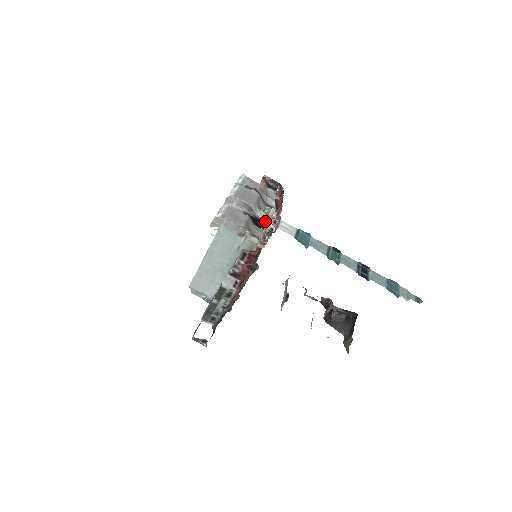
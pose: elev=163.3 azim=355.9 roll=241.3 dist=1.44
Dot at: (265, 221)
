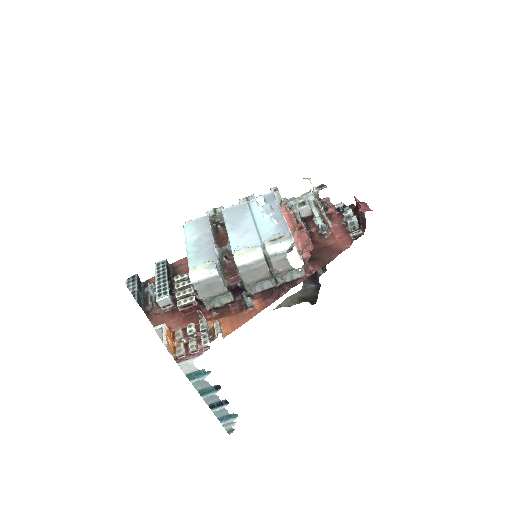
Dot at: (214, 322)
